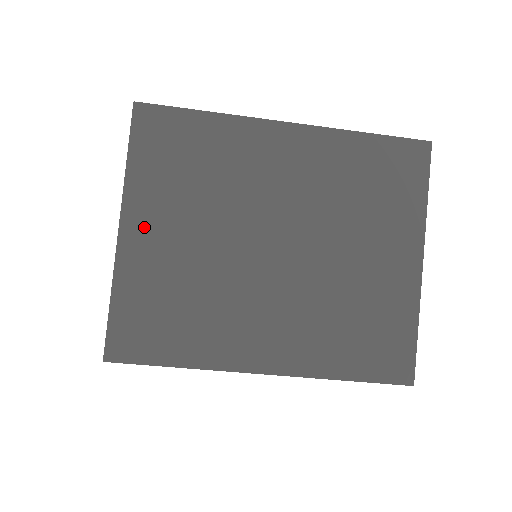
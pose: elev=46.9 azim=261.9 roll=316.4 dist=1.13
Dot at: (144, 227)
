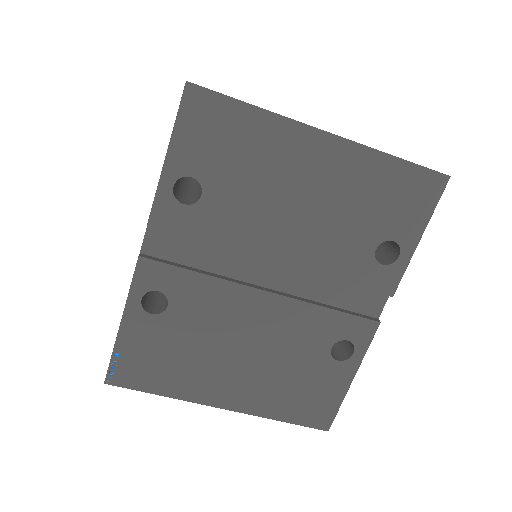
Dot at: occluded
